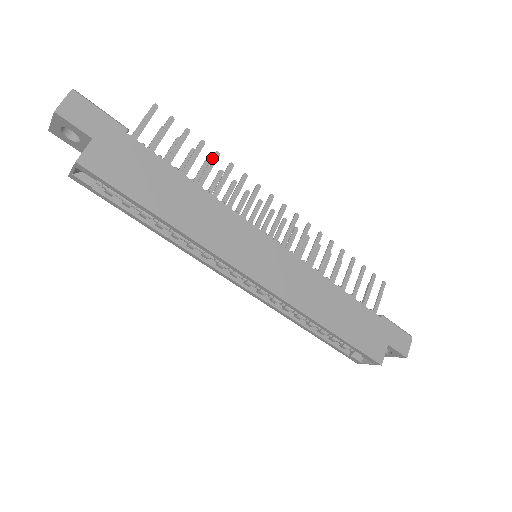
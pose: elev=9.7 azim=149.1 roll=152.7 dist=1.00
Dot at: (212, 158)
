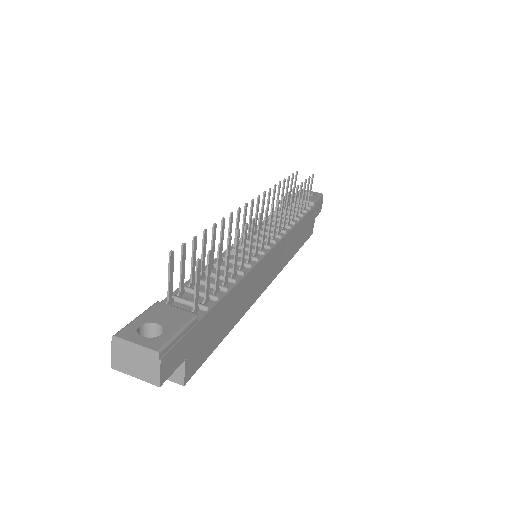
Dot at: (237, 241)
